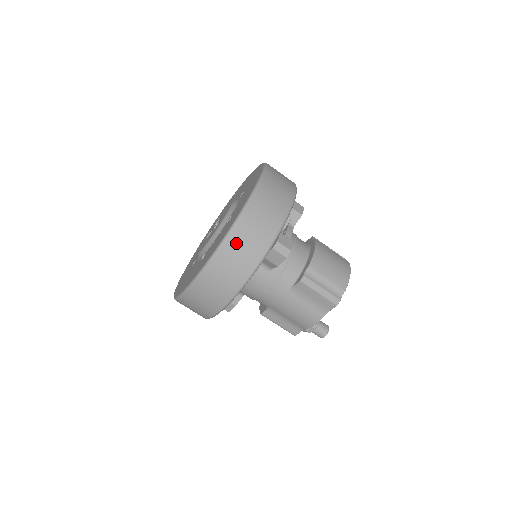
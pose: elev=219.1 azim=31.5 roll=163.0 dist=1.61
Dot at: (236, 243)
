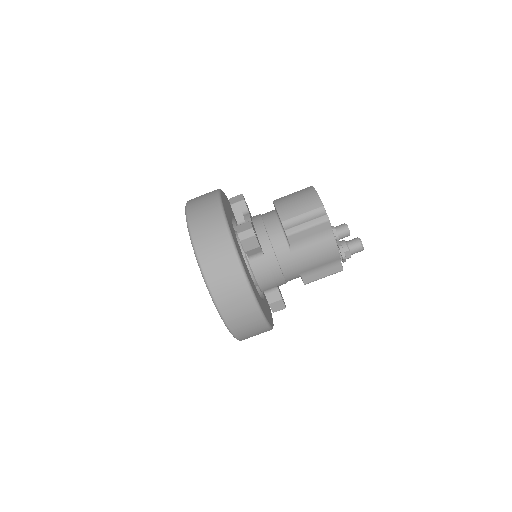
Dot at: (210, 266)
